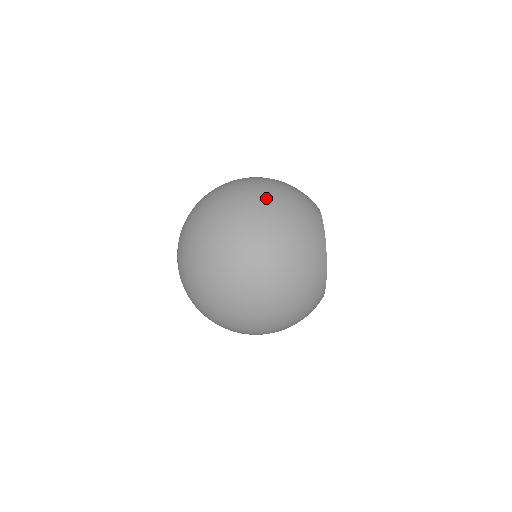
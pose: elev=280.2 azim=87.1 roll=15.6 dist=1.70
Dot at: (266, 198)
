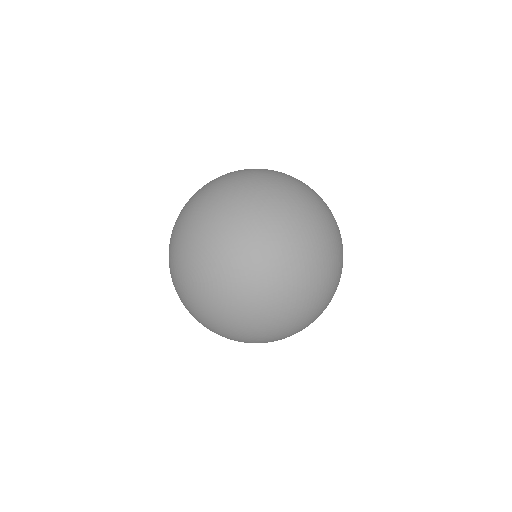
Dot at: (268, 170)
